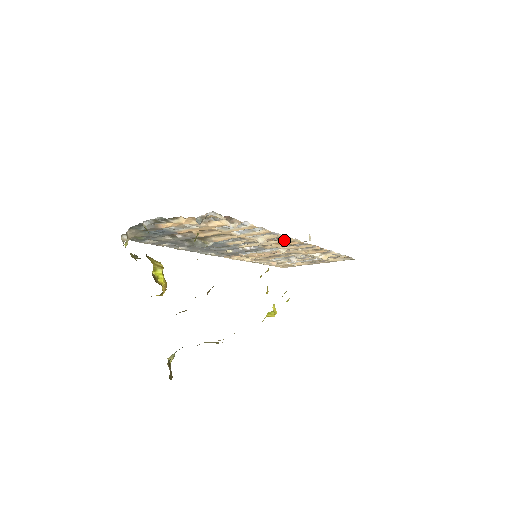
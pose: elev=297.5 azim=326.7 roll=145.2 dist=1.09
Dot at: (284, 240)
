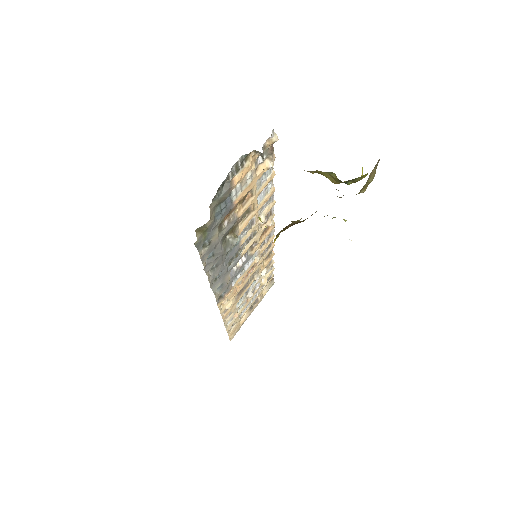
Dot at: (269, 220)
